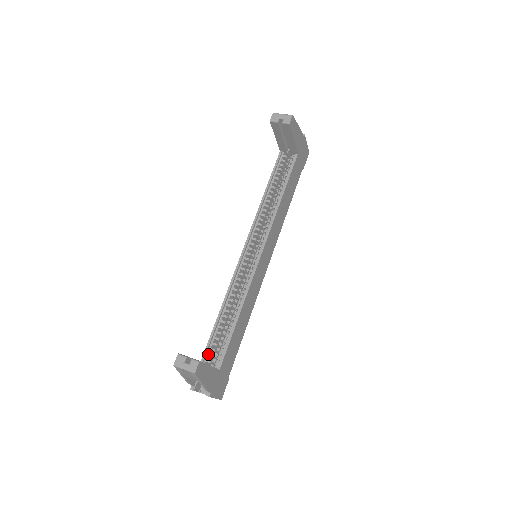
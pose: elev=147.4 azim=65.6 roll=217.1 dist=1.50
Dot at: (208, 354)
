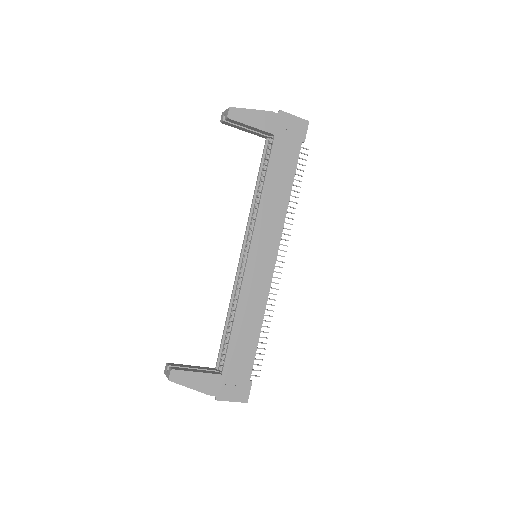
Dot at: (220, 360)
